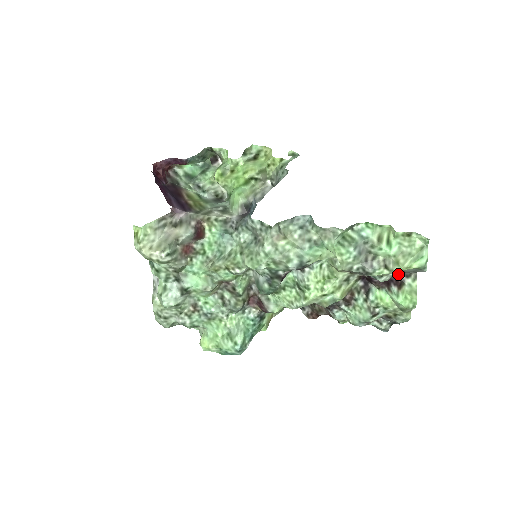
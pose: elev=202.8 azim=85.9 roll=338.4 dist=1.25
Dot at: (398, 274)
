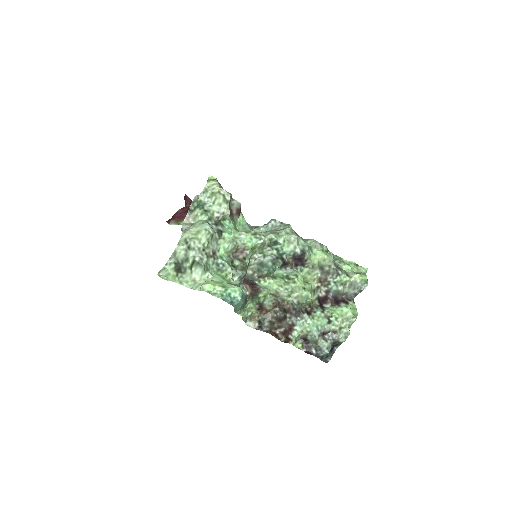
Dot at: (344, 297)
